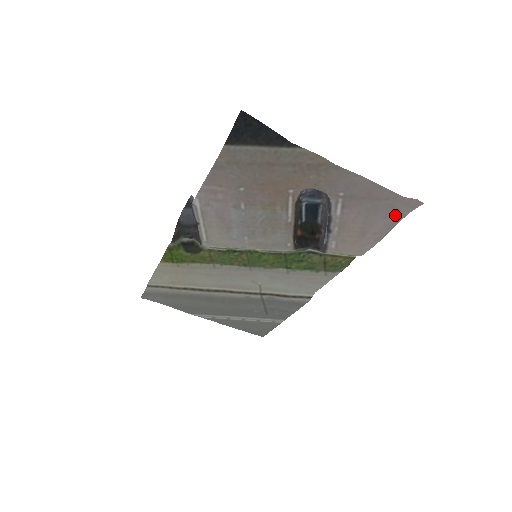
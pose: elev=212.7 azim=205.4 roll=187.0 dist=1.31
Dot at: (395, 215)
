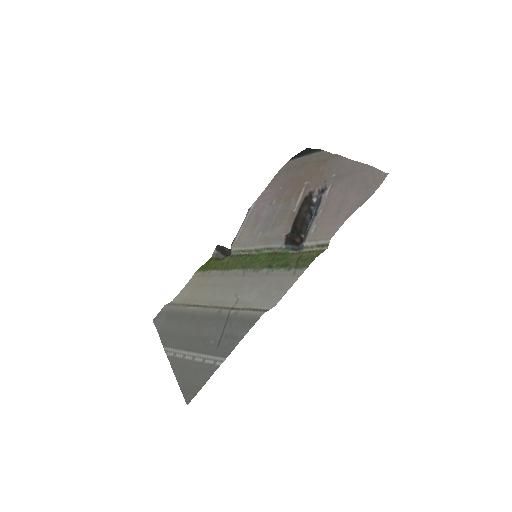
Dot at: (367, 192)
